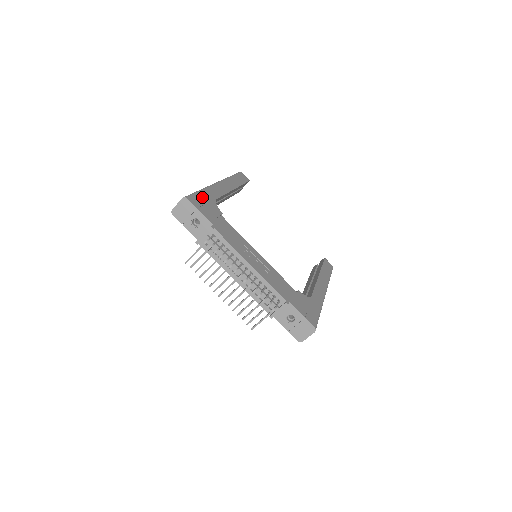
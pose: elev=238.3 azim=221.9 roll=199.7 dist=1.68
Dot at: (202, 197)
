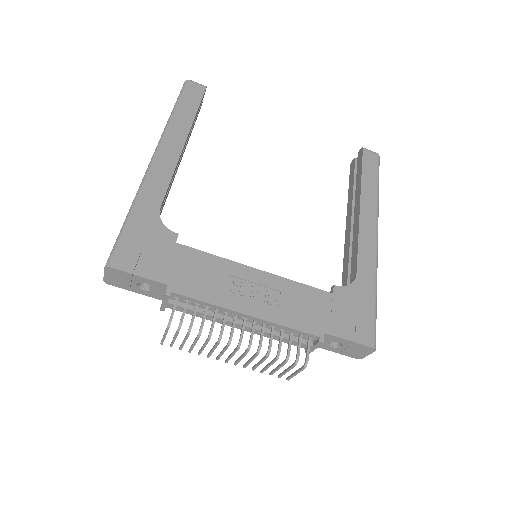
Dot at: (135, 233)
